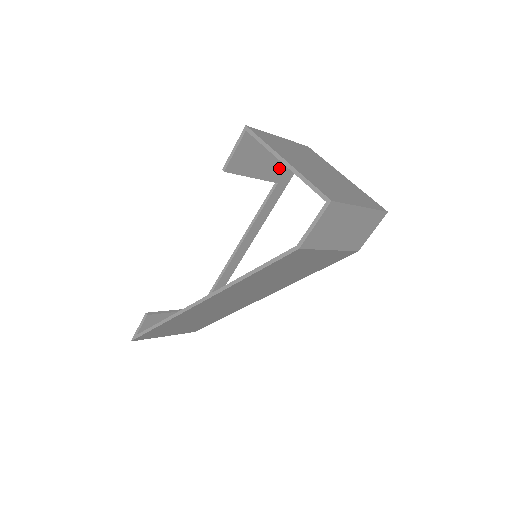
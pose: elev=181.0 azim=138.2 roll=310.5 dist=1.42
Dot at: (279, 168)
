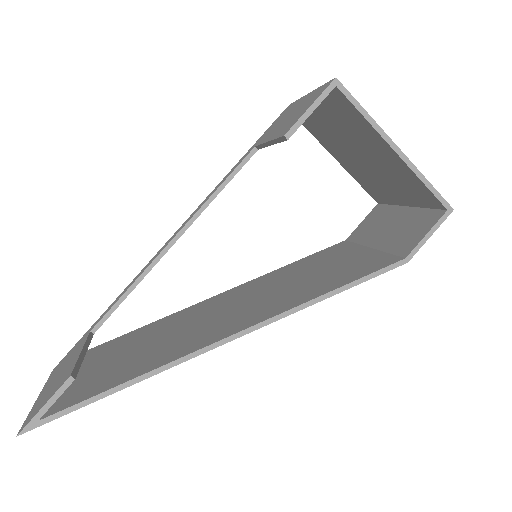
Dot at: occluded
